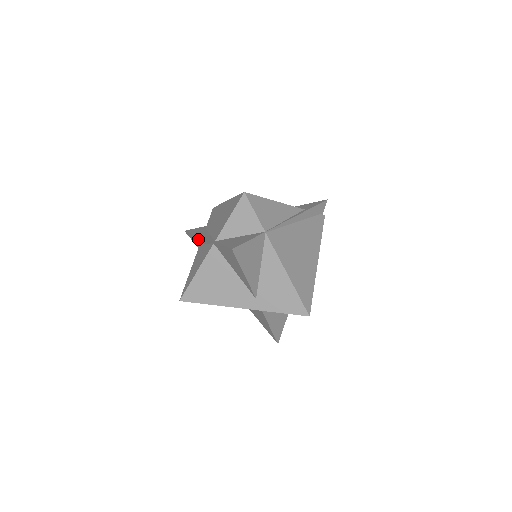
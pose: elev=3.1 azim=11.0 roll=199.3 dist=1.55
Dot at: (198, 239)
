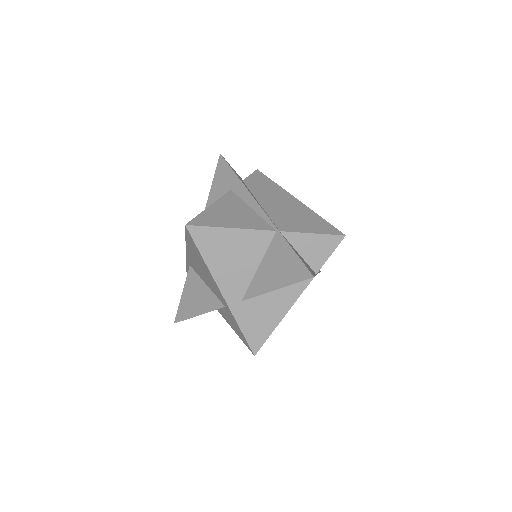
Dot at: (240, 188)
